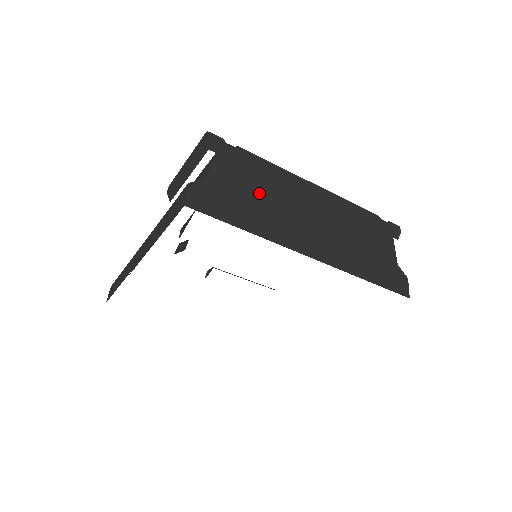
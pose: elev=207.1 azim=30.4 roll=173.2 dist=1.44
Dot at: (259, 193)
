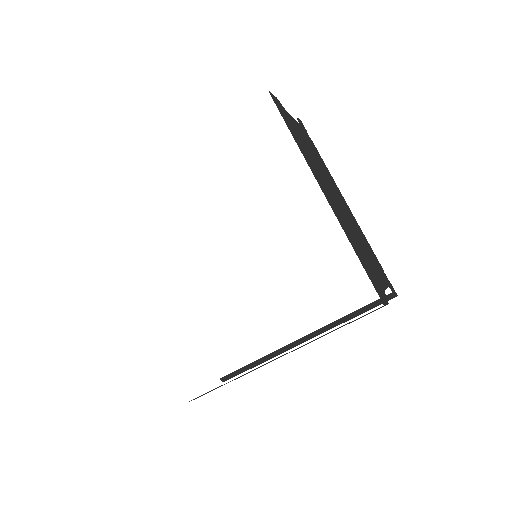
Dot at: (310, 151)
